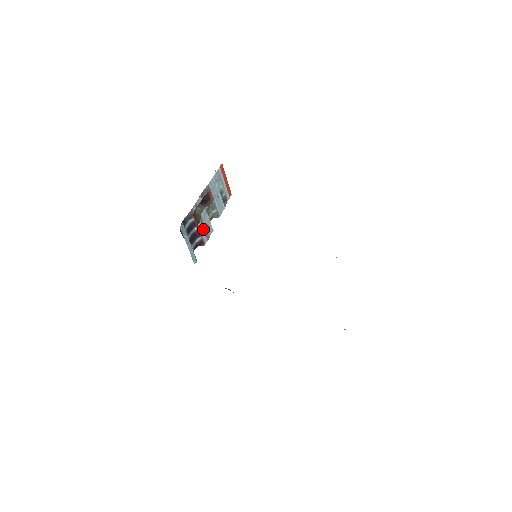
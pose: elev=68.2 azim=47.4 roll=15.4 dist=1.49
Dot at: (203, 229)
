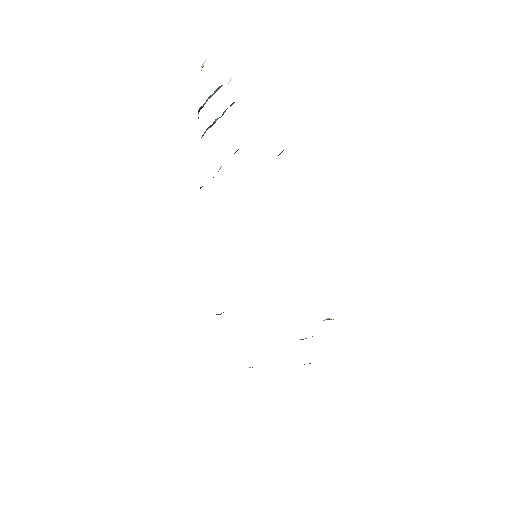
Dot at: occluded
